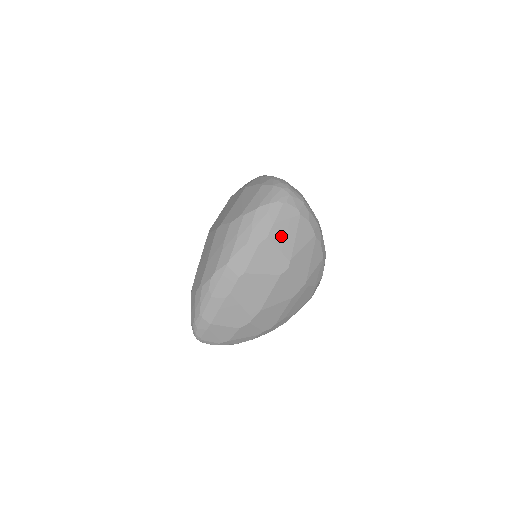
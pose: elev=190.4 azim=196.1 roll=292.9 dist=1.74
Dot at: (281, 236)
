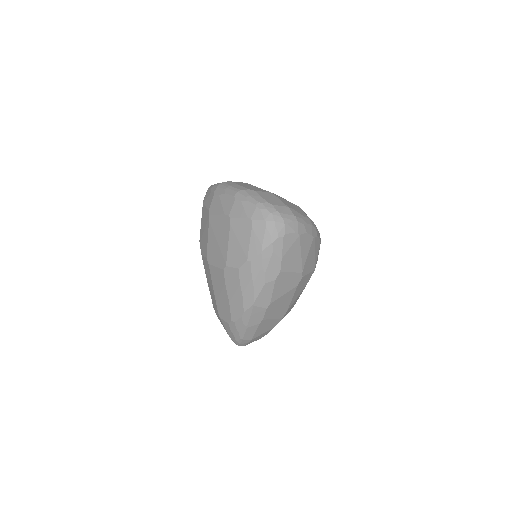
Dot at: (290, 262)
